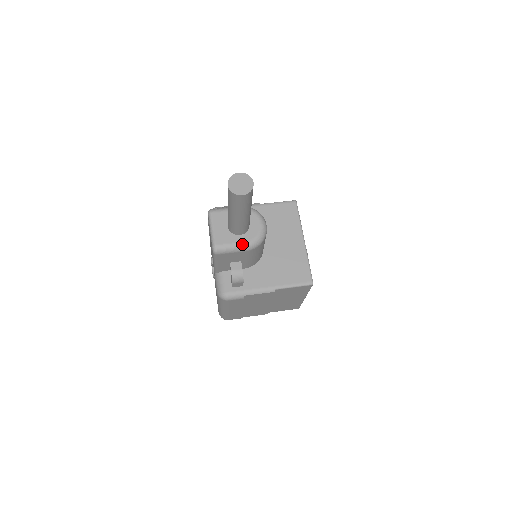
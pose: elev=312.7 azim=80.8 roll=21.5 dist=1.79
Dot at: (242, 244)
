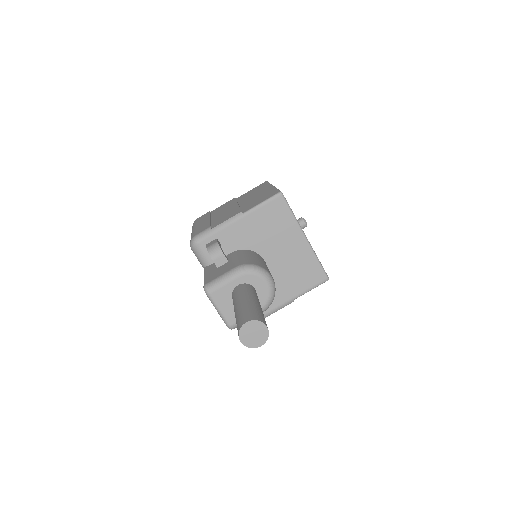
Dot at: occluded
